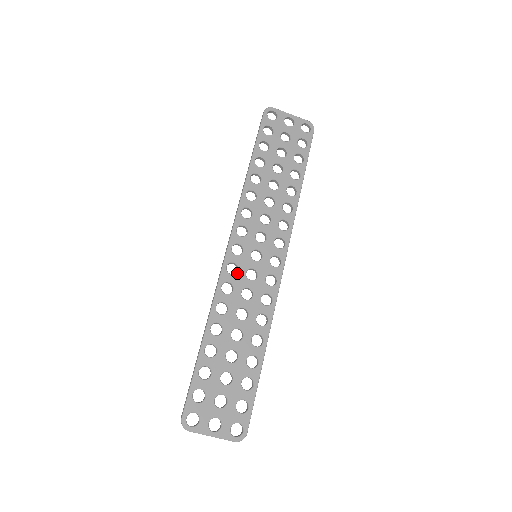
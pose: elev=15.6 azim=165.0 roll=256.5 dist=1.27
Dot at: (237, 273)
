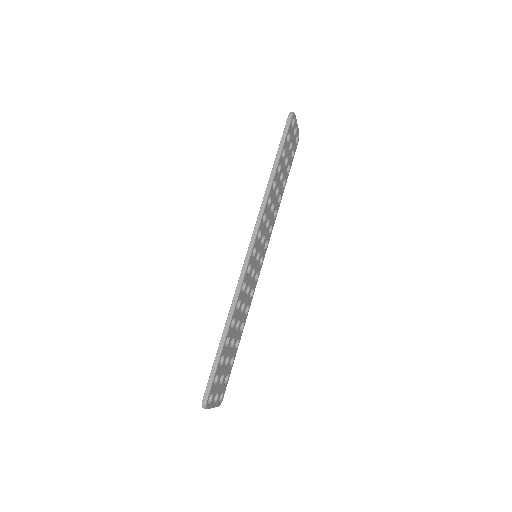
Dot at: (249, 273)
